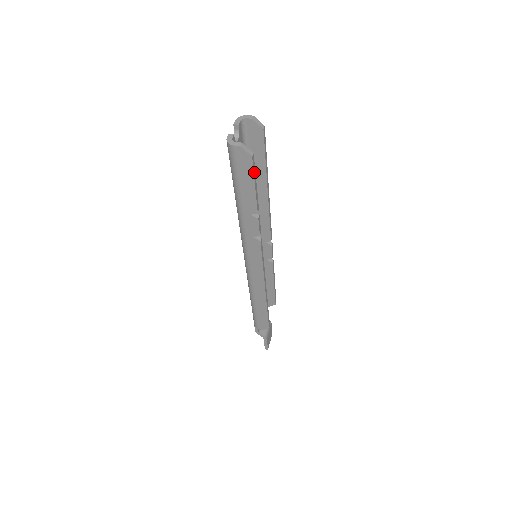
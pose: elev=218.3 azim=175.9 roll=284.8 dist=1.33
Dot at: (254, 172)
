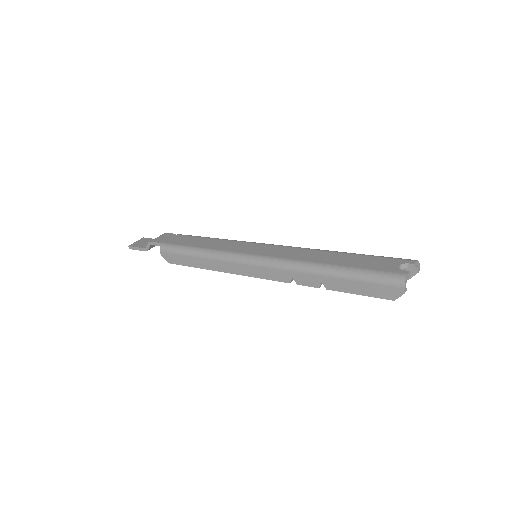
Dot at: (375, 296)
